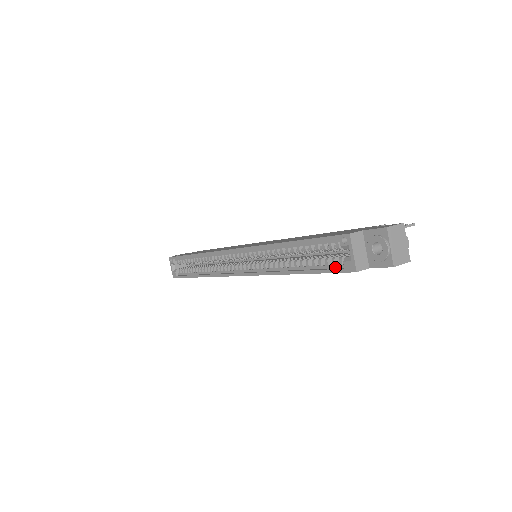
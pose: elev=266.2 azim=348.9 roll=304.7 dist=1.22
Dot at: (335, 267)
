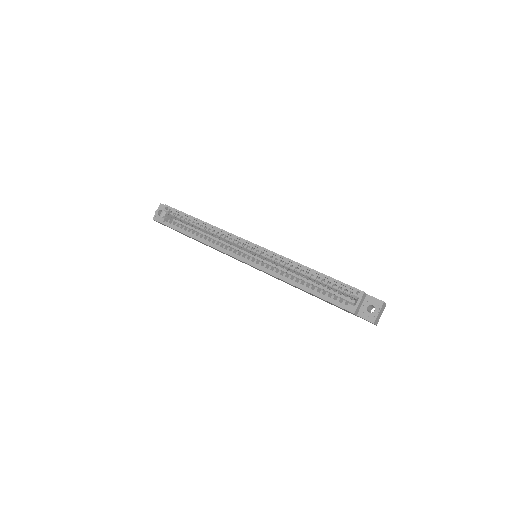
Dot at: (338, 303)
